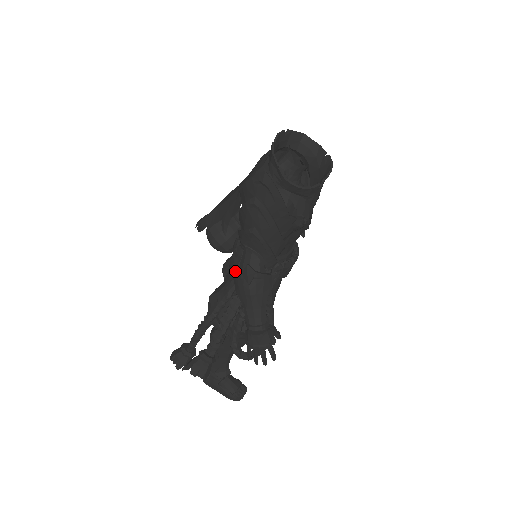
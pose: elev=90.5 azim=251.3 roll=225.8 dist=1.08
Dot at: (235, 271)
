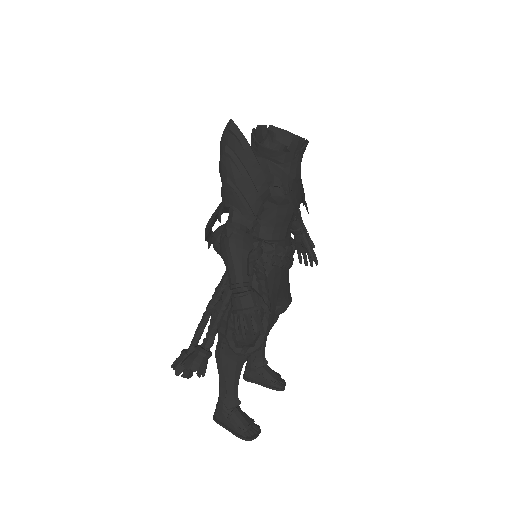
Dot at: occluded
